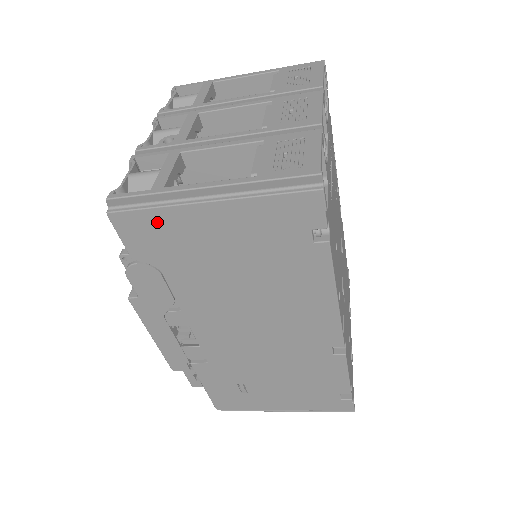
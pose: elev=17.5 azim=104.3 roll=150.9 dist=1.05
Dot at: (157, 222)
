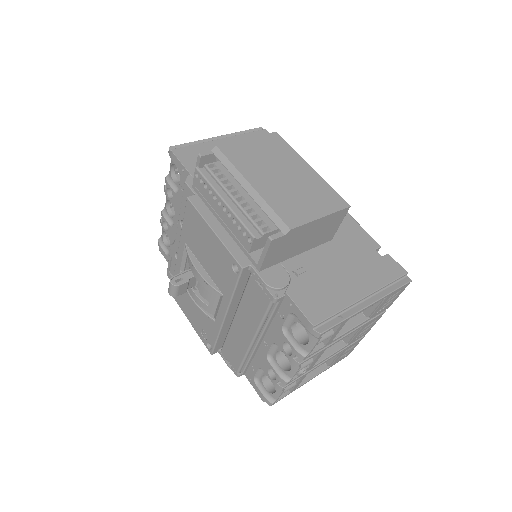
Dot at: occluded
